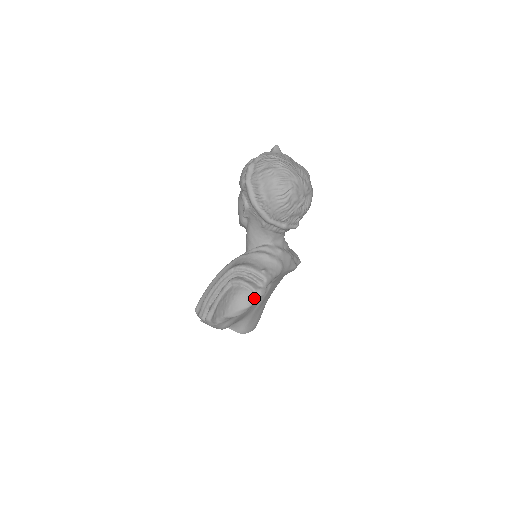
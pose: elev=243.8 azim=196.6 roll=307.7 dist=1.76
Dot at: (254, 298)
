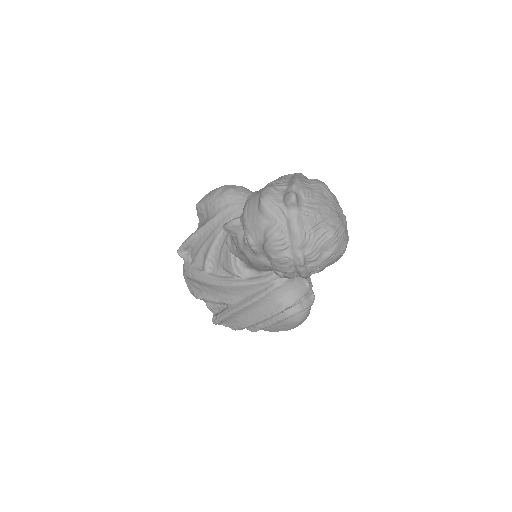
Dot at: (311, 305)
